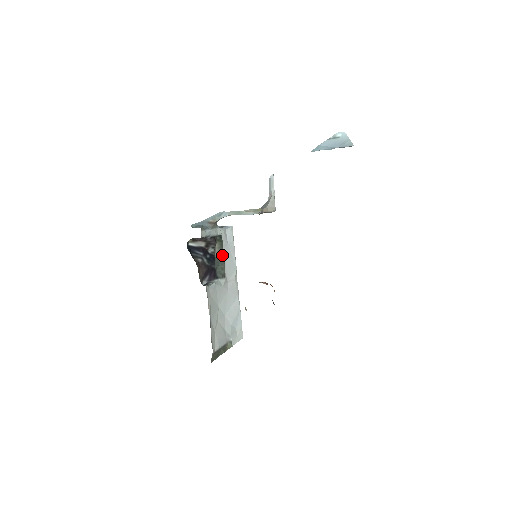
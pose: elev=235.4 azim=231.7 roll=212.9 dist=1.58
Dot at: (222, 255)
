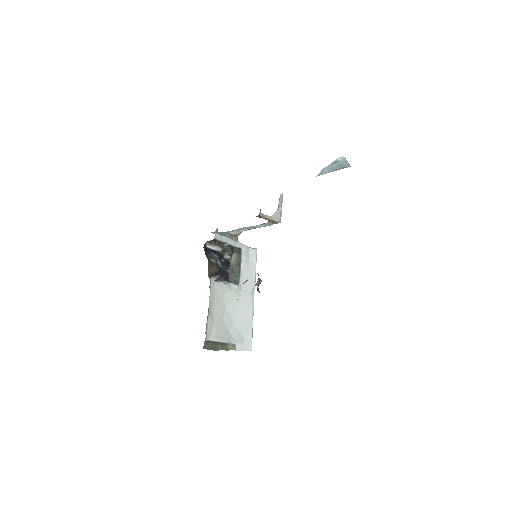
Dot at: (238, 265)
